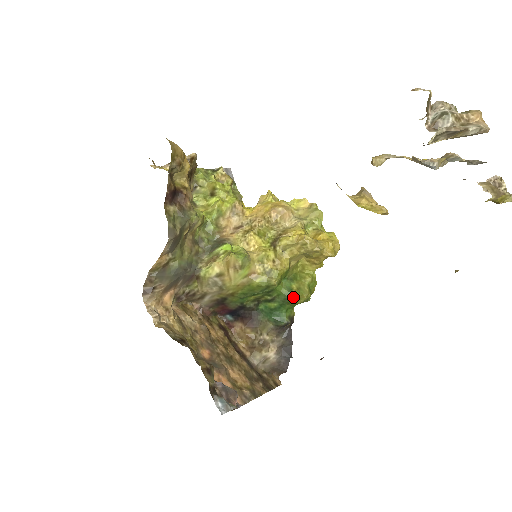
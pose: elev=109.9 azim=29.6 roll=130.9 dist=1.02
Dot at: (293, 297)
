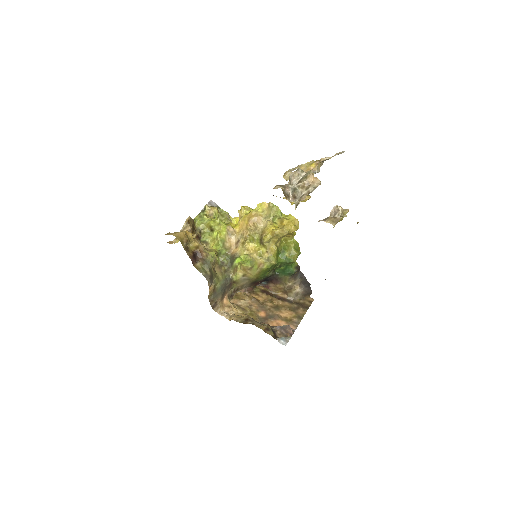
Dot at: (289, 261)
